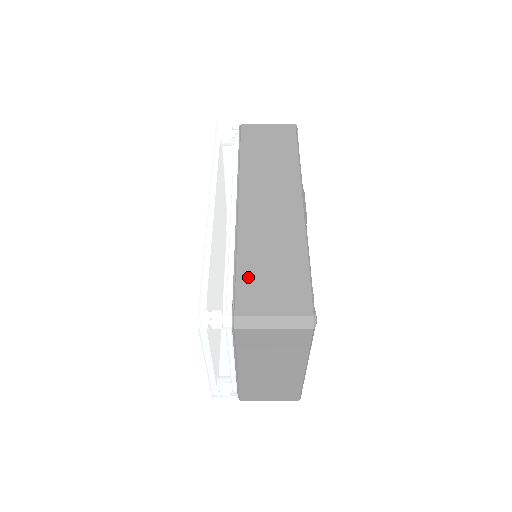
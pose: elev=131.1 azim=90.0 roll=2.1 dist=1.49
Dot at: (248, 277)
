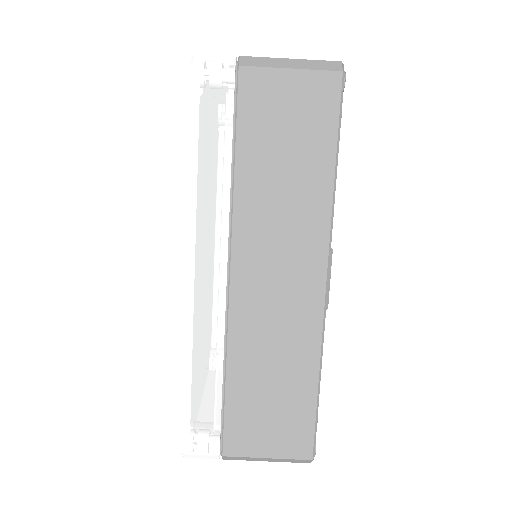
Dot at: (240, 407)
